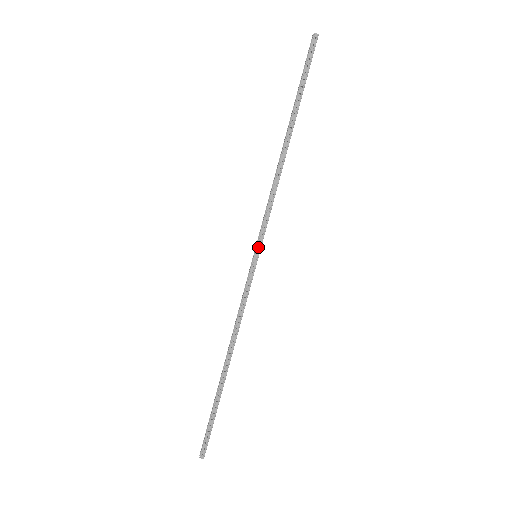
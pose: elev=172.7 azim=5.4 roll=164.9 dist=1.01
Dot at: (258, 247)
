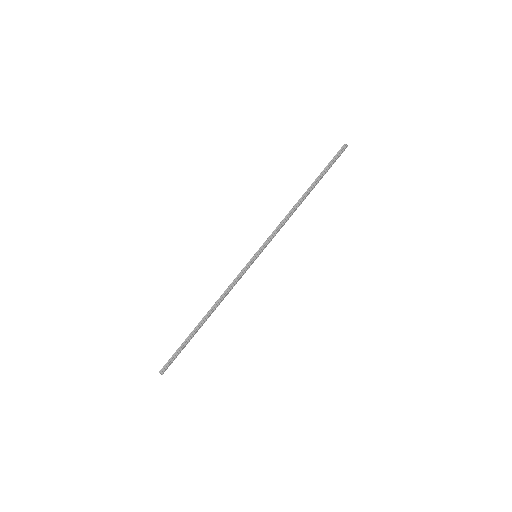
Dot at: (261, 252)
